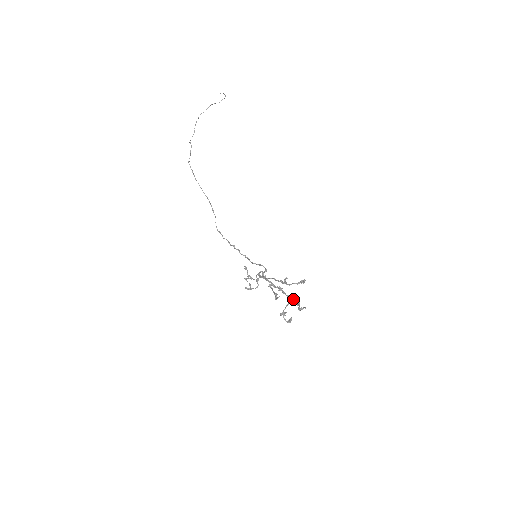
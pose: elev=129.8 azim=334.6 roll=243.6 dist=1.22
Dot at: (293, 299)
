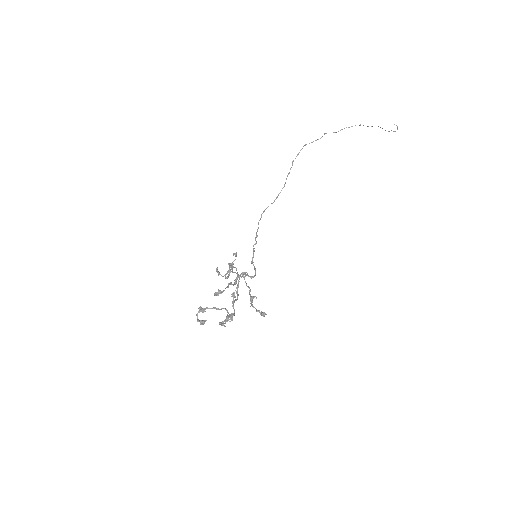
Dot at: (232, 313)
